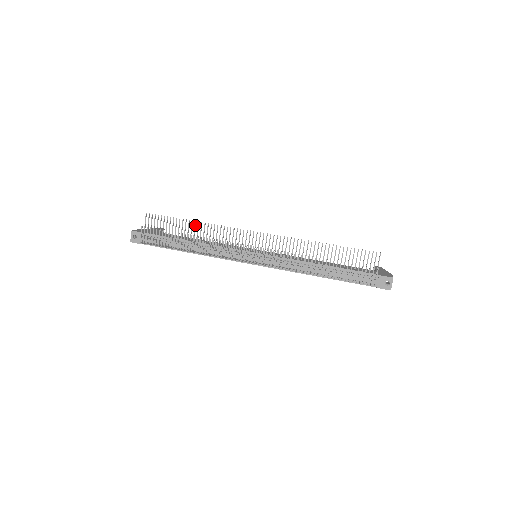
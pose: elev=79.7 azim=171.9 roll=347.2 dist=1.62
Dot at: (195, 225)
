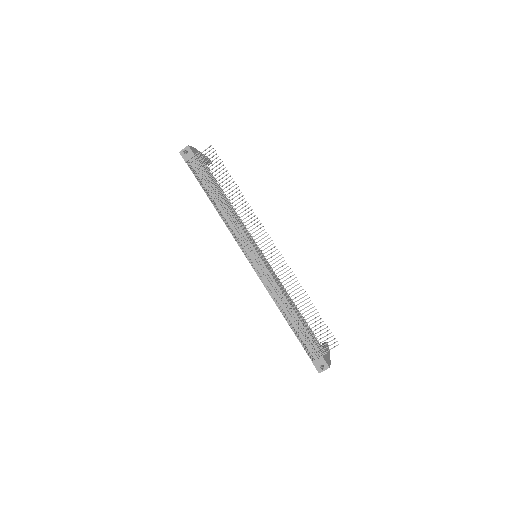
Dot at: (237, 191)
